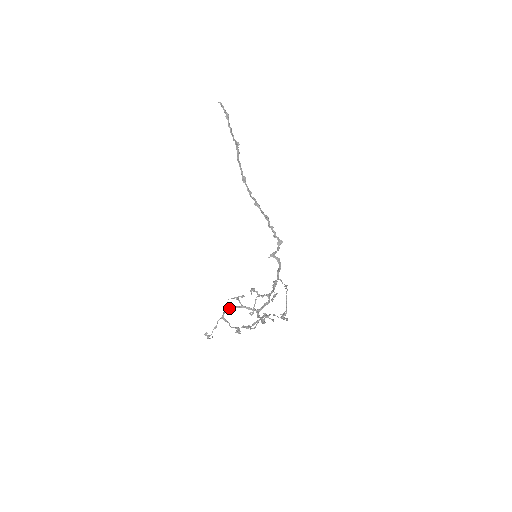
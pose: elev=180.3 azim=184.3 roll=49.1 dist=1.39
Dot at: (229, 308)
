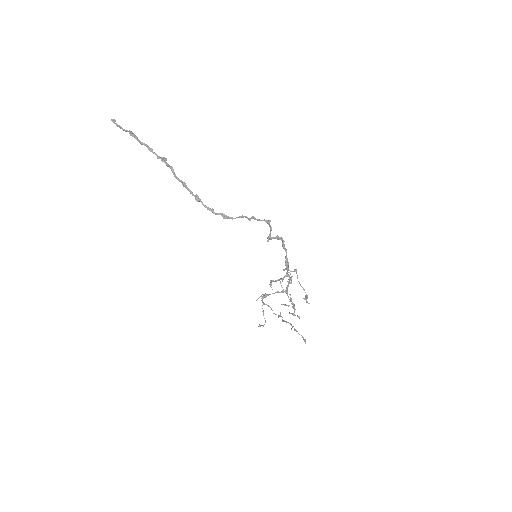
Dot at: (263, 298)
